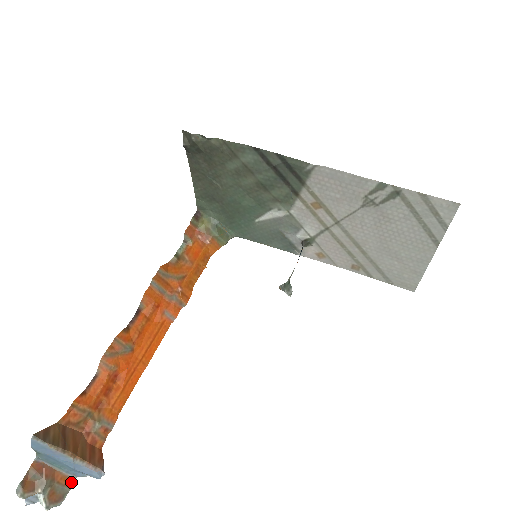
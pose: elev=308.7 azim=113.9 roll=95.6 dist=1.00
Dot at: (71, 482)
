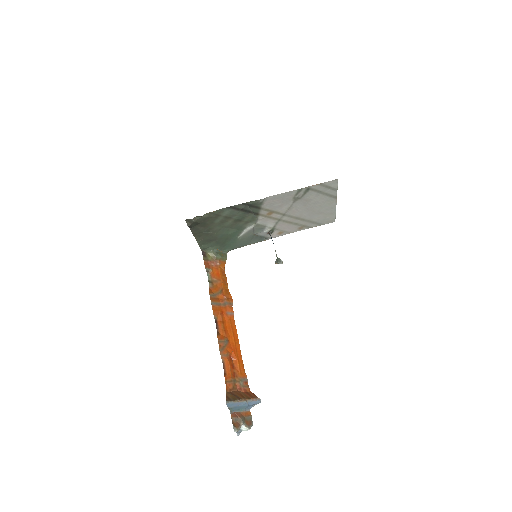
Dot at: (249, 413)
